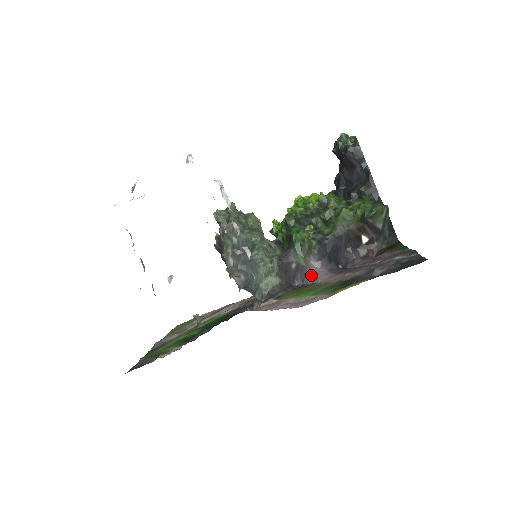
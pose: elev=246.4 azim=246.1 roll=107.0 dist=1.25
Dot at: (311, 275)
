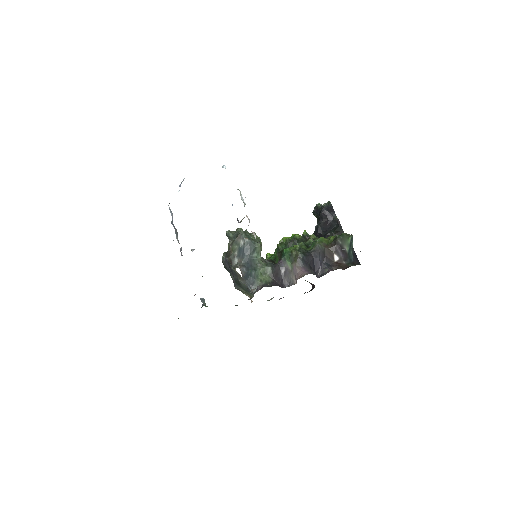
Dot at: (296, 277)
